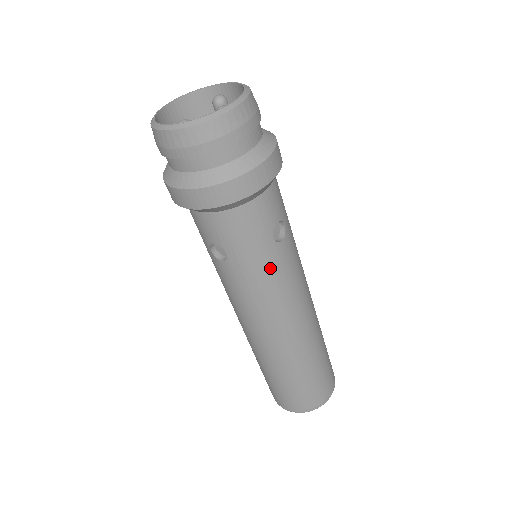
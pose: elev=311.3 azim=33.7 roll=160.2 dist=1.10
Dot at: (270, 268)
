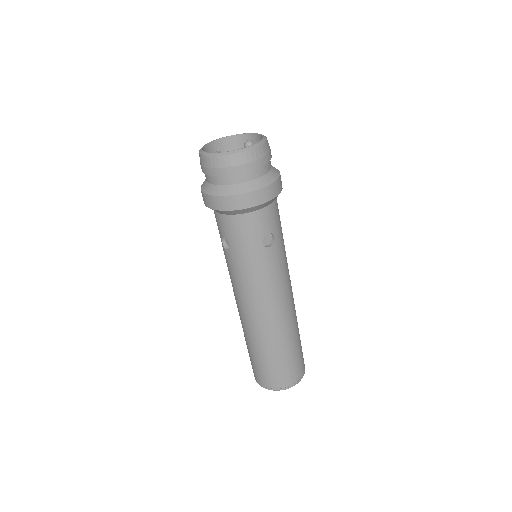
Dot at: (257, 264)
